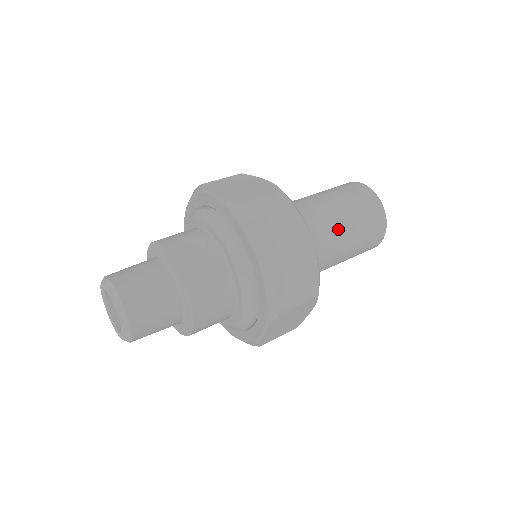
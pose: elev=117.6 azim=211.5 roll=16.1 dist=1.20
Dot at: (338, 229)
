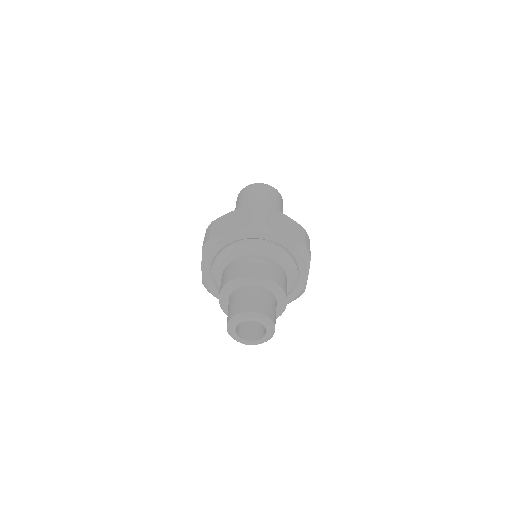
Dot at: occluded
